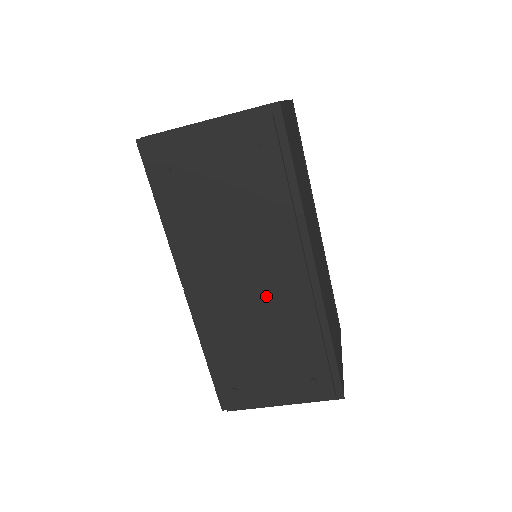
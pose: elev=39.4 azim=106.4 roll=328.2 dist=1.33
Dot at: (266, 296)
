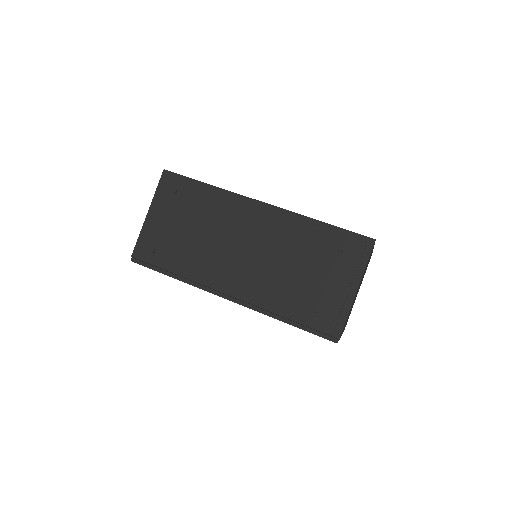
Dot at: (261, 243)
